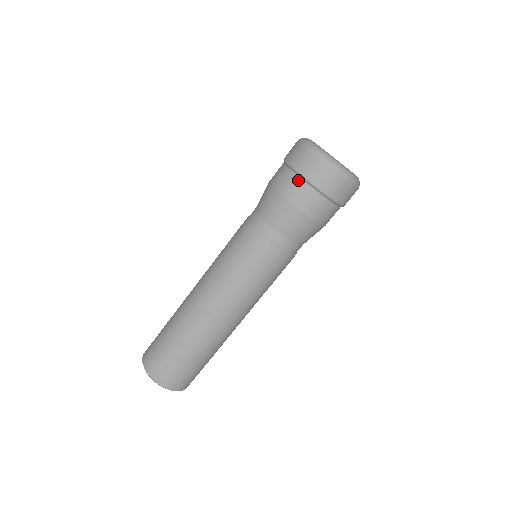
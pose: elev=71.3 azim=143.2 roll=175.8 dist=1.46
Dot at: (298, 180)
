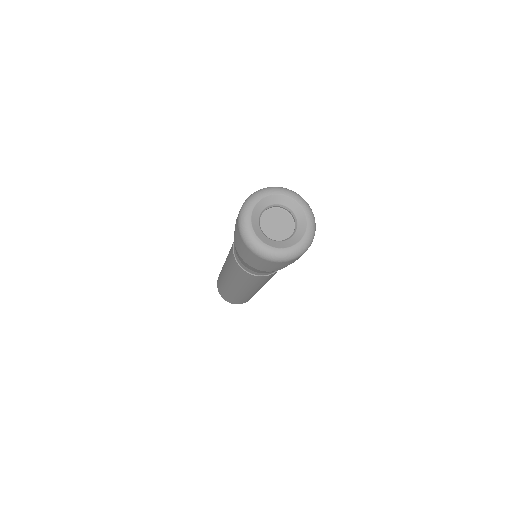
Dot at: (265, 266)
